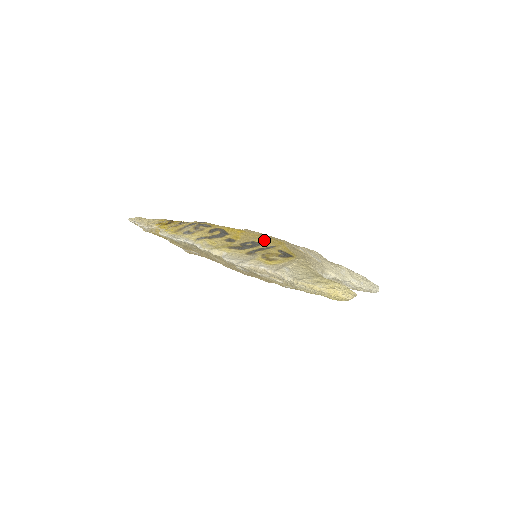
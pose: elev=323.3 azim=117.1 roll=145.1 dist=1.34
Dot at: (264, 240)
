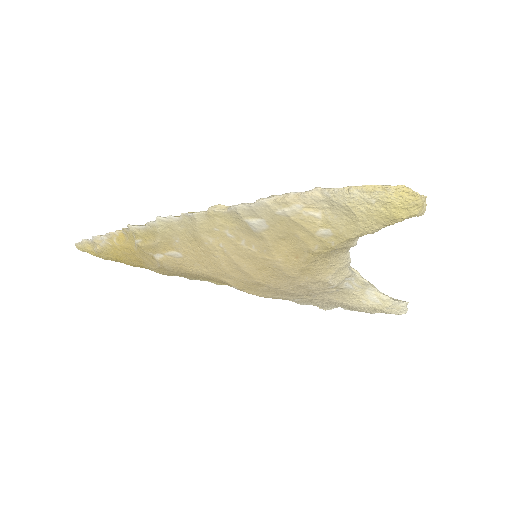
Dot at: occluded
